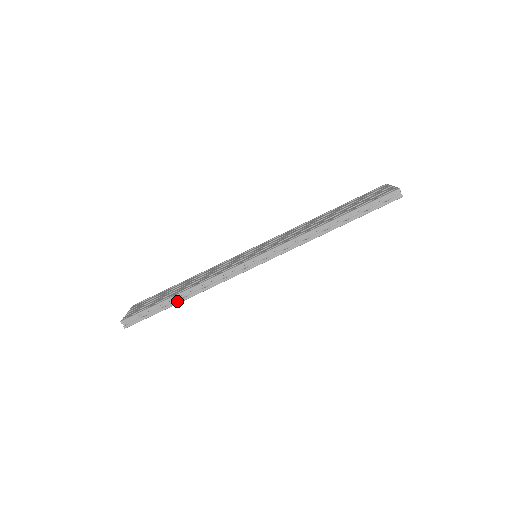
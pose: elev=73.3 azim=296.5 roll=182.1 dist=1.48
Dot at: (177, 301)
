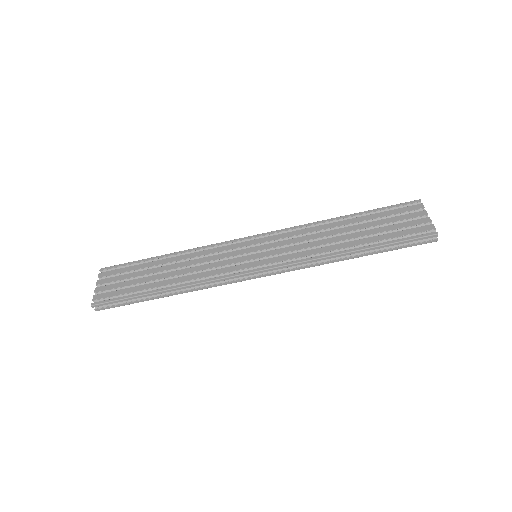
Dot at: (160, 296)
